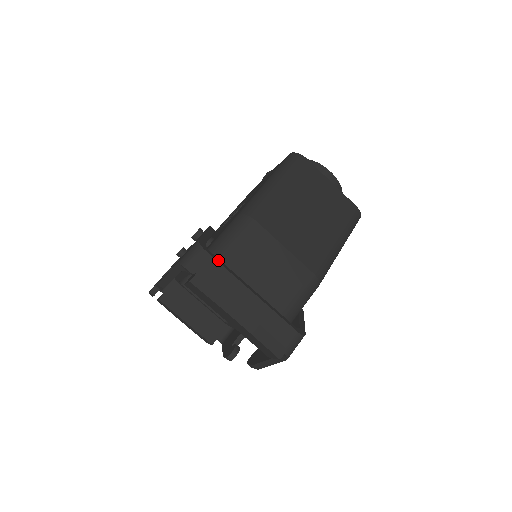
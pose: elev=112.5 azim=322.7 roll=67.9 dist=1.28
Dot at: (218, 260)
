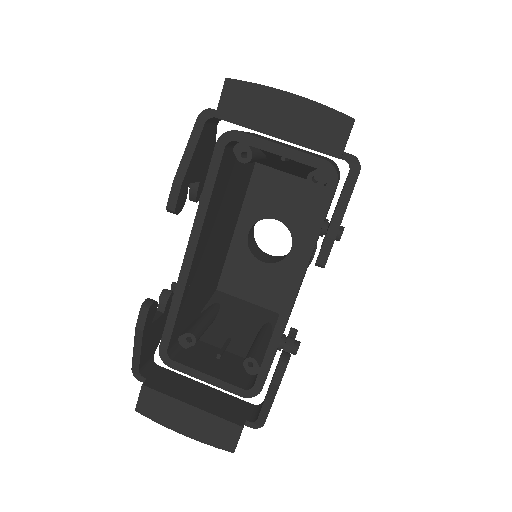
Dot at: occluded
